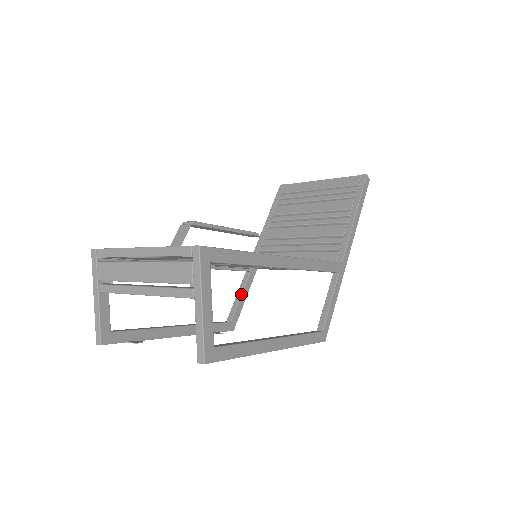
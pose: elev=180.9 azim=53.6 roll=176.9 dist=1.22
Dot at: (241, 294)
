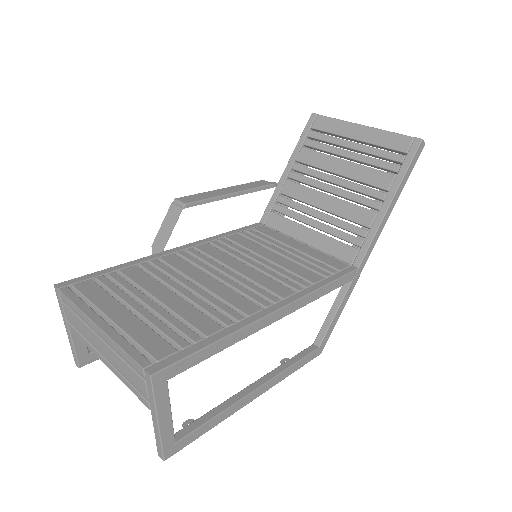
Dot at: occluded
